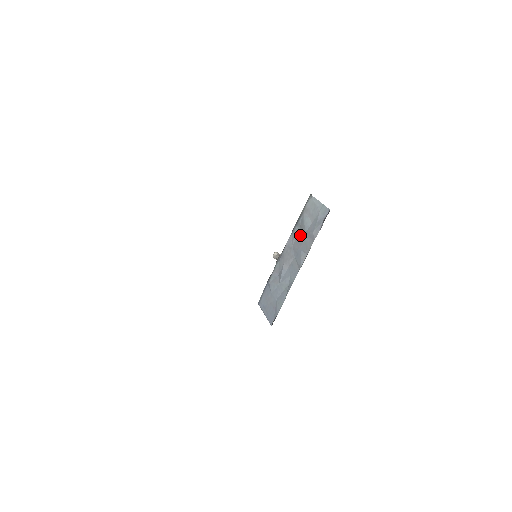
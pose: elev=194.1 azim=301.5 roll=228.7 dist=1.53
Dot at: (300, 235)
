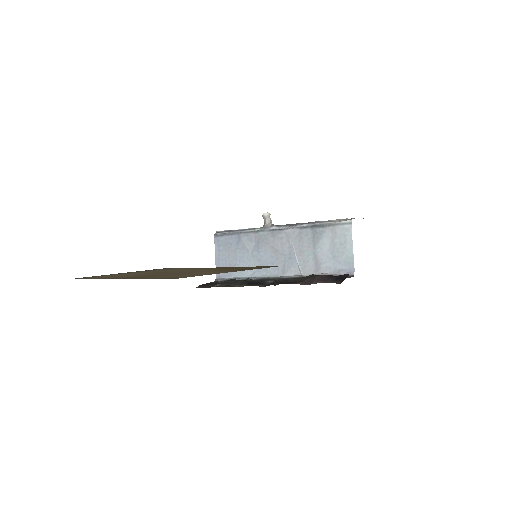
Dot at: (307, 244)
